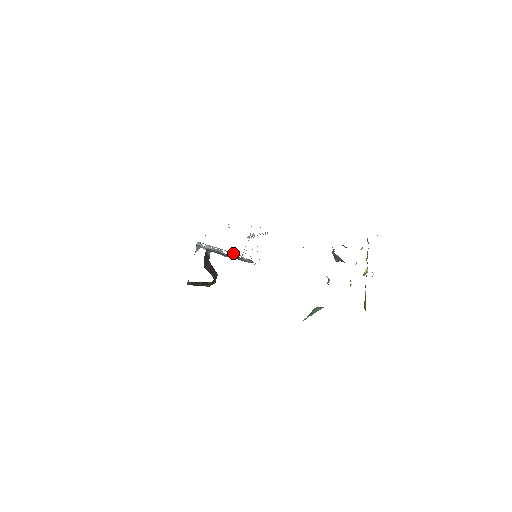
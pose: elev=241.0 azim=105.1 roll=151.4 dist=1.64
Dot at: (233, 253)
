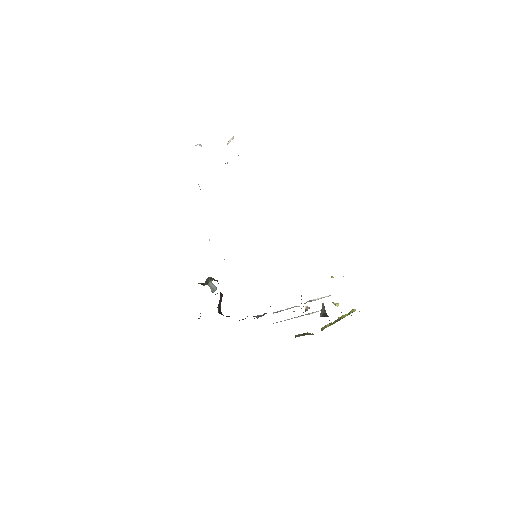
Dot at: occluded
